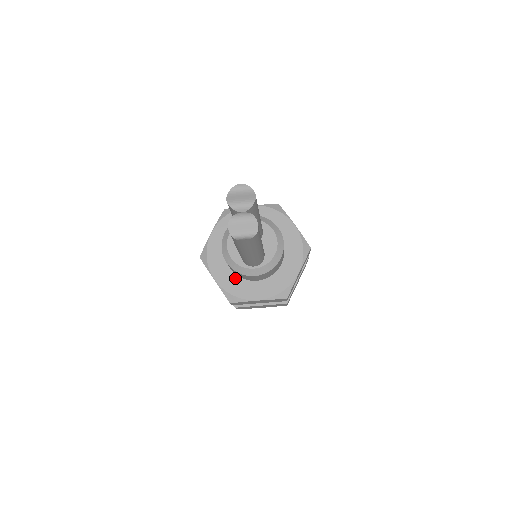
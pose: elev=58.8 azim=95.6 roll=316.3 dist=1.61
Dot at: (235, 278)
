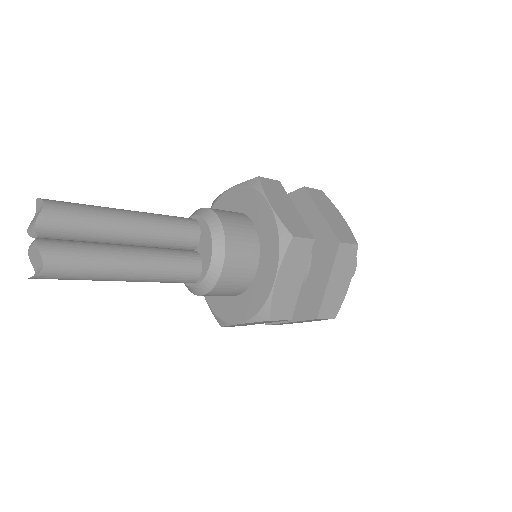
Dot at: occluded
